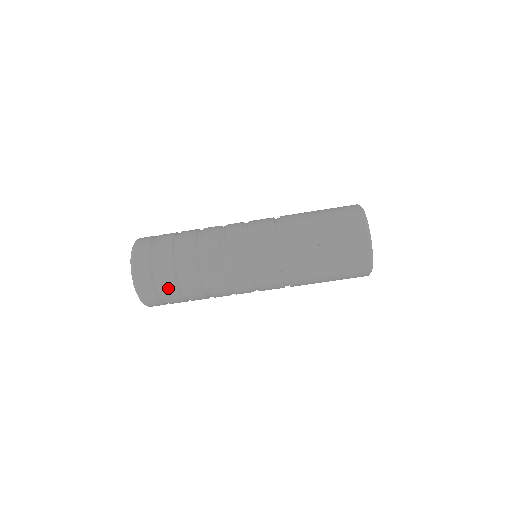
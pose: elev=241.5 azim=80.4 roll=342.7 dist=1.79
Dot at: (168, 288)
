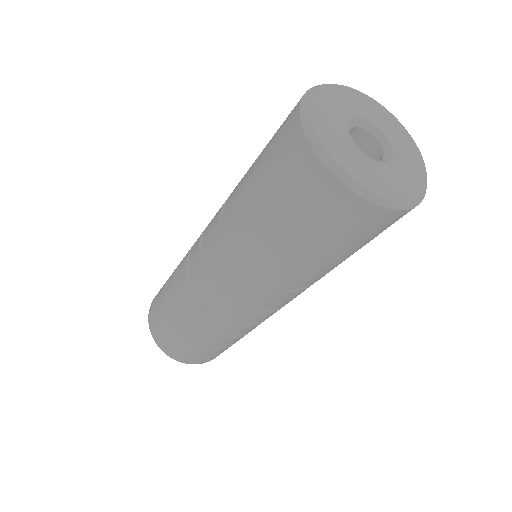
Dot at: occluded
